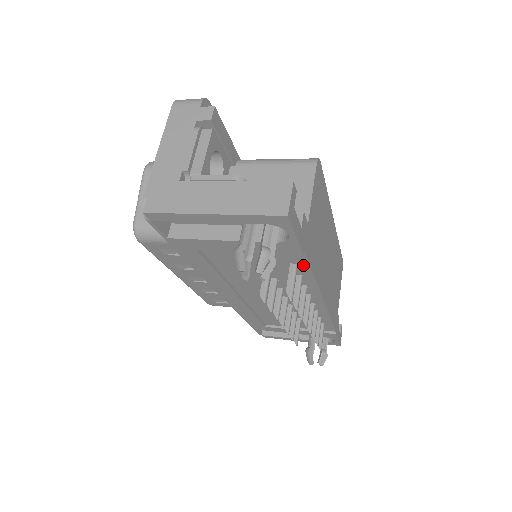
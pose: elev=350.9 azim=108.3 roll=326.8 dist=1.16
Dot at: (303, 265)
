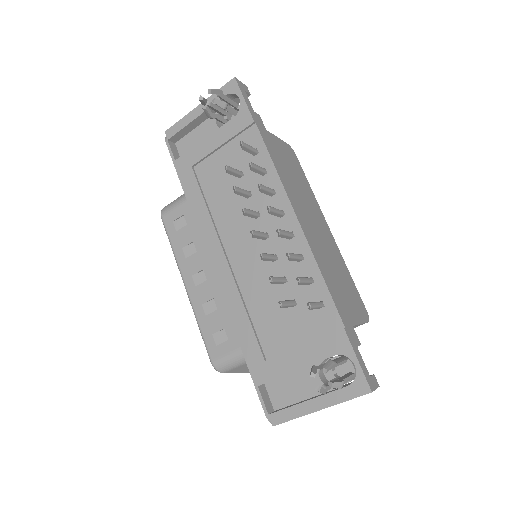
Dot at: (261, 148)
